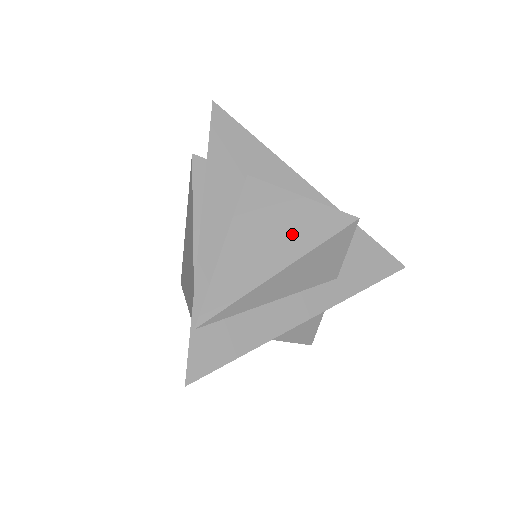
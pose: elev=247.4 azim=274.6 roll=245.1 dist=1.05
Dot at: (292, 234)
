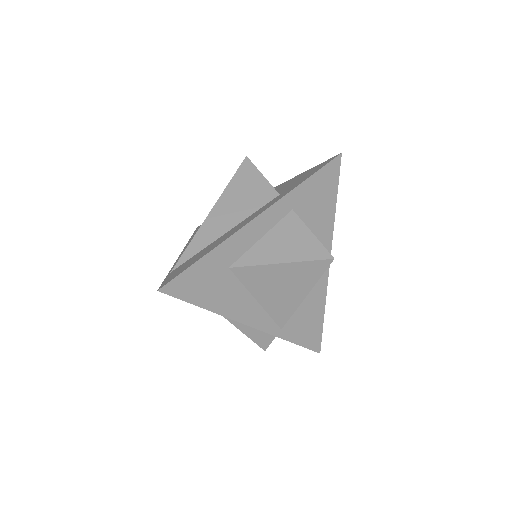
Dot at: occluded
